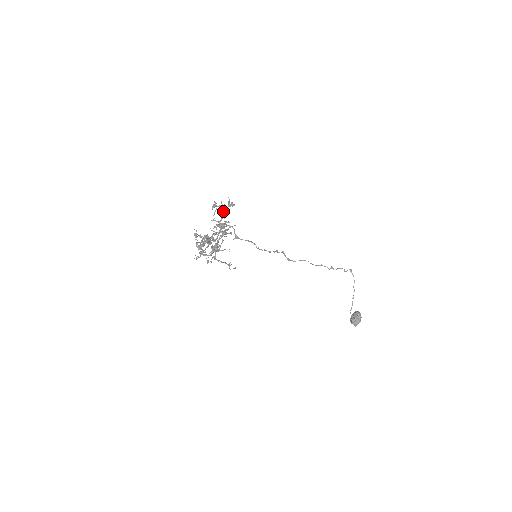
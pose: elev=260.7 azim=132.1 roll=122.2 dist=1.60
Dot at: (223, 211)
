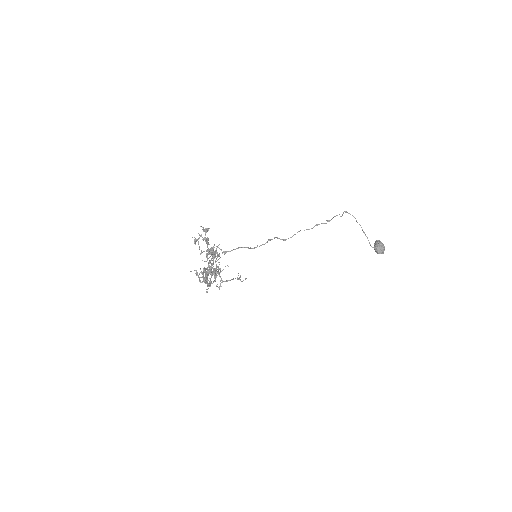
Dot at: occluded
